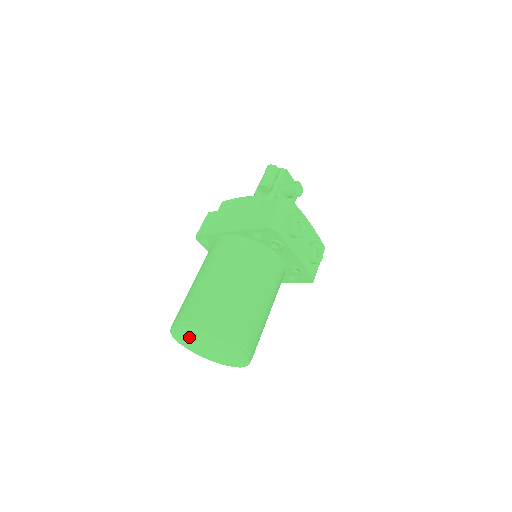
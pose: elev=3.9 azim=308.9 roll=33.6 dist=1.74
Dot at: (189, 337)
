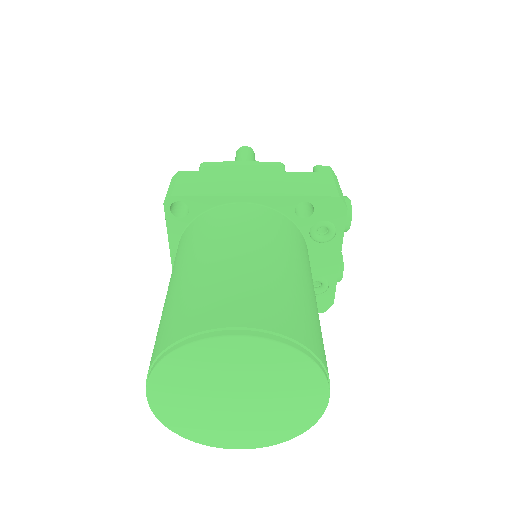
Dot at: (212, 370)
